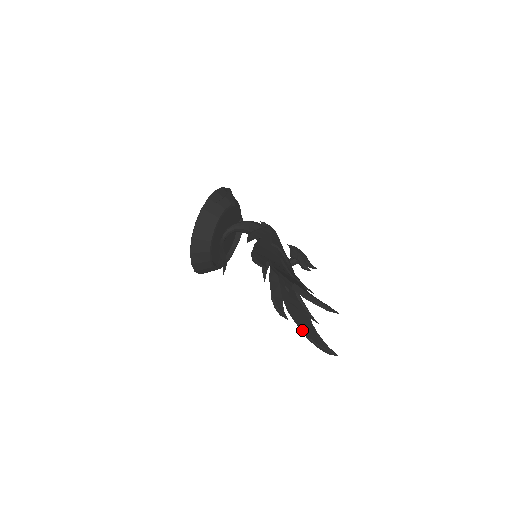
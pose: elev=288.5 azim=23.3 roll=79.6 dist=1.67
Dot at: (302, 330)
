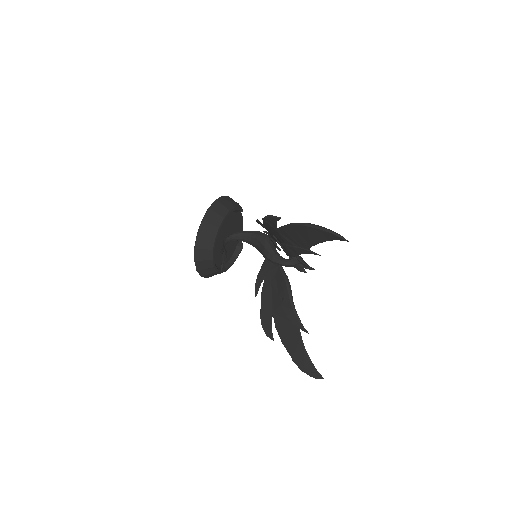
Dot at: (288, 351)
